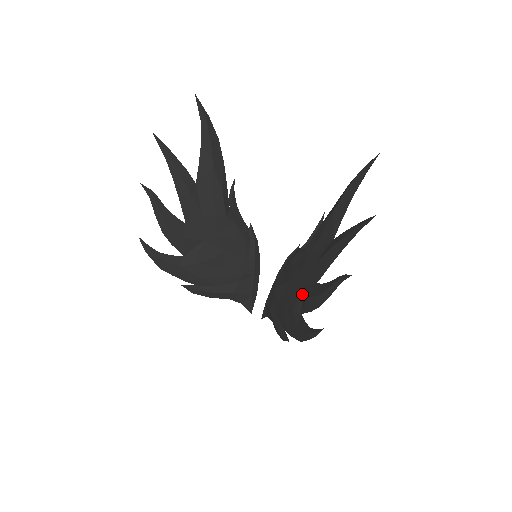
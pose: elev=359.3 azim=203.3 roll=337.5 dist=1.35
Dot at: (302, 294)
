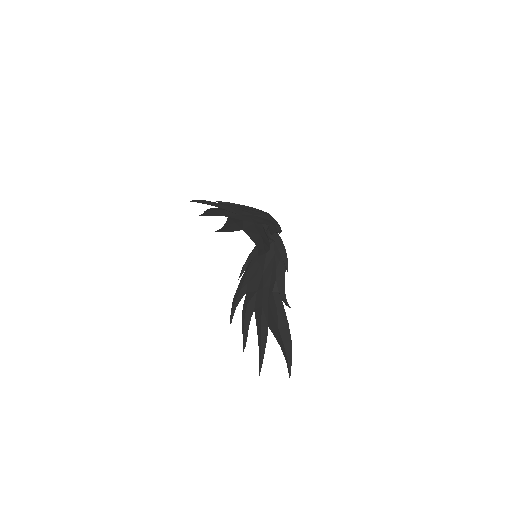
Dot at: (253, 293)
